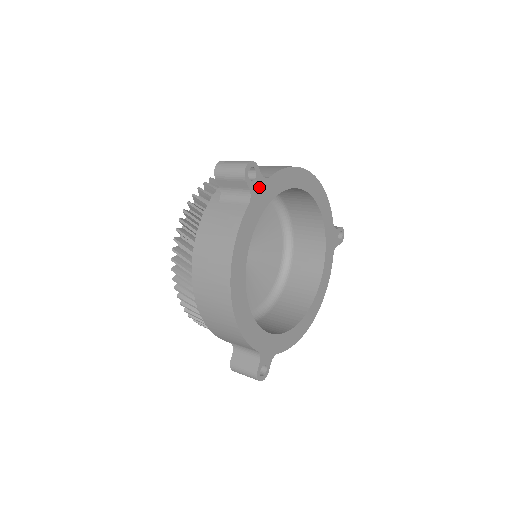
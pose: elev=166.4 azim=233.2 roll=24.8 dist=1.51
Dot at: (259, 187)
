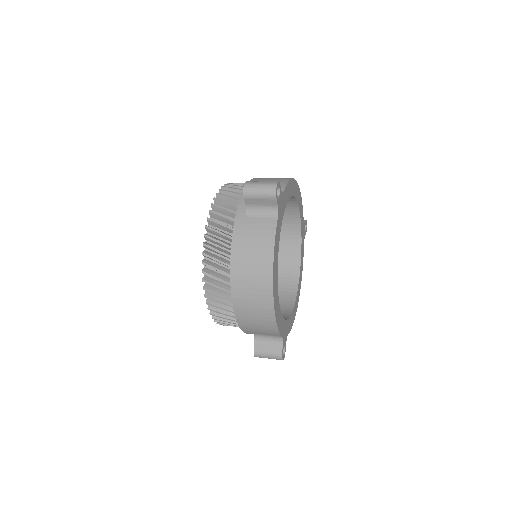
Dot at: (280, 202)
